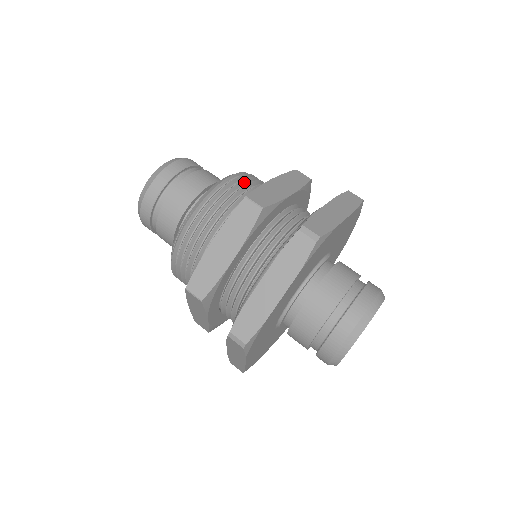
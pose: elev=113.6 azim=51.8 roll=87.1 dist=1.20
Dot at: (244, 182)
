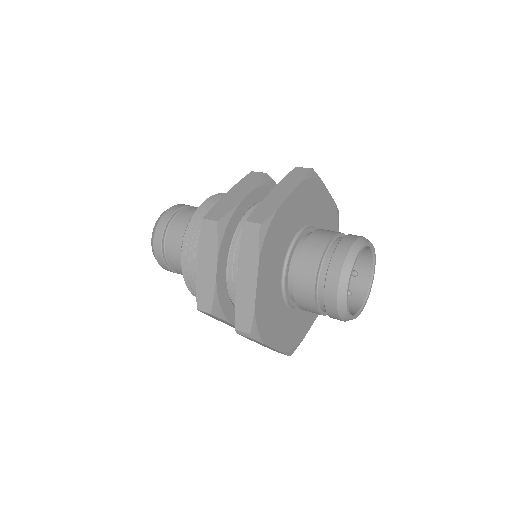
Dot at: occluded
